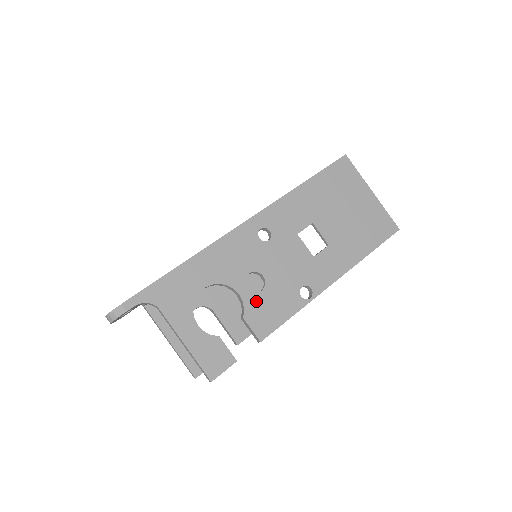
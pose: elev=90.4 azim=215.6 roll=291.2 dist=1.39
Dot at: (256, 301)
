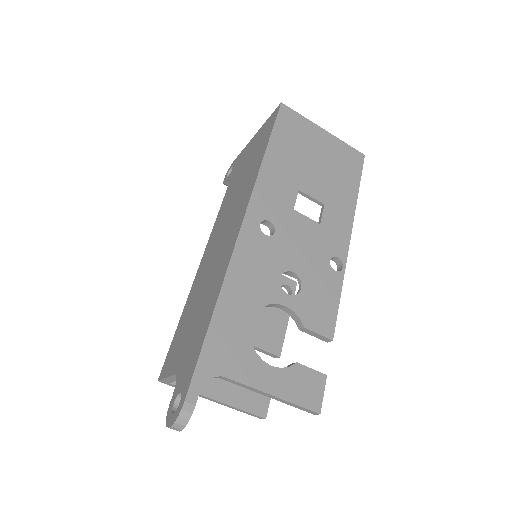
Dot at: (304, 302)
